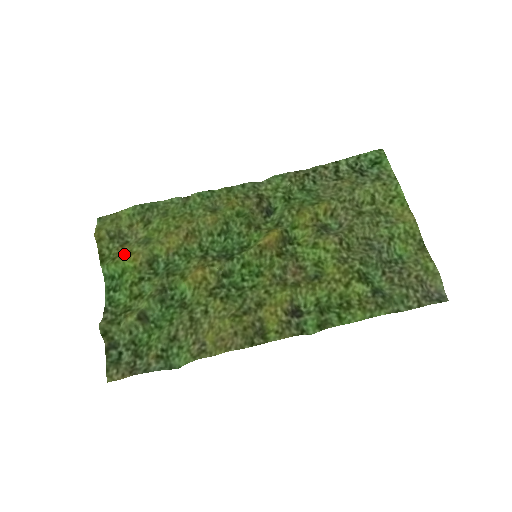
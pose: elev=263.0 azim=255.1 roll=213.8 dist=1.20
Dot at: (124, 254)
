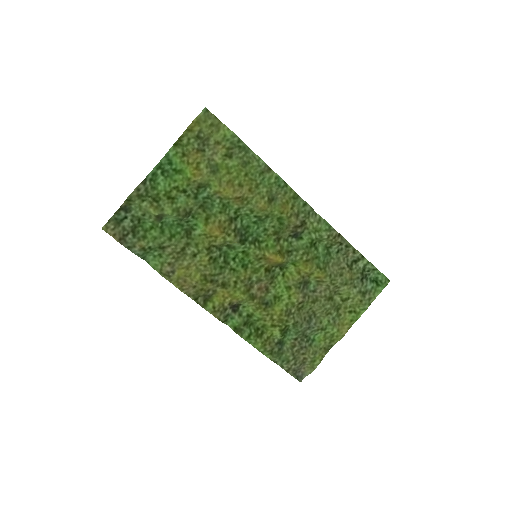
Dot at: (193, 162)
